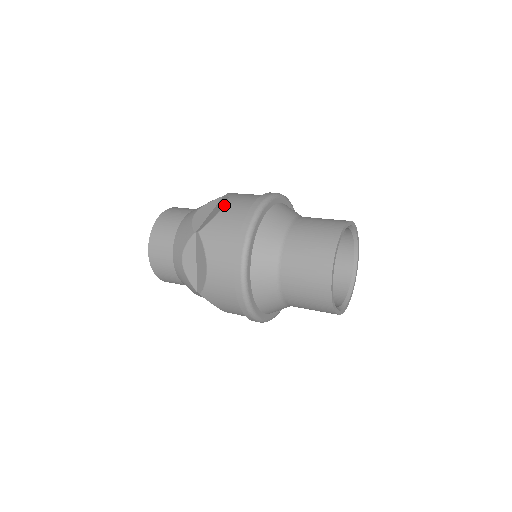
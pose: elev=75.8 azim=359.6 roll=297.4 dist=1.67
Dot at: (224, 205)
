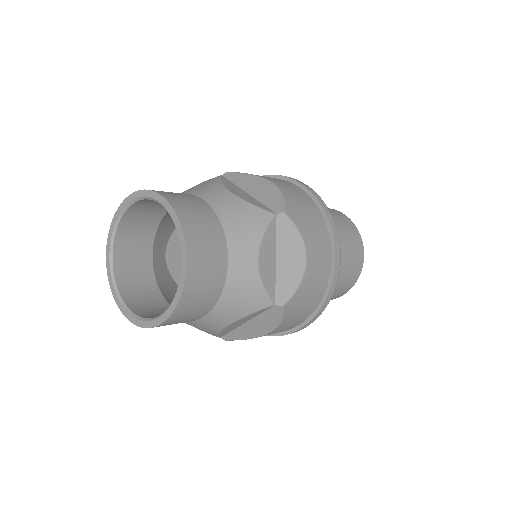
Dot at: (307, 258)
